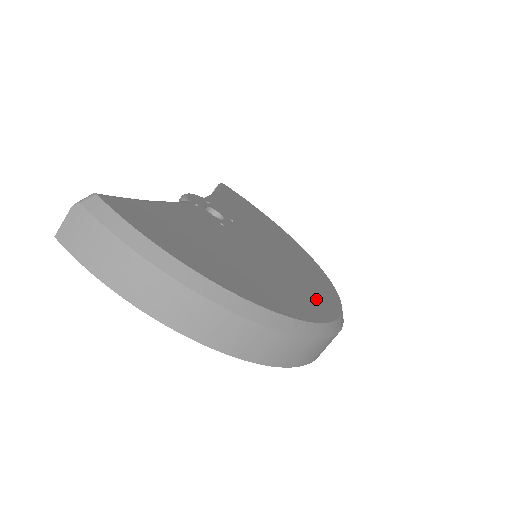
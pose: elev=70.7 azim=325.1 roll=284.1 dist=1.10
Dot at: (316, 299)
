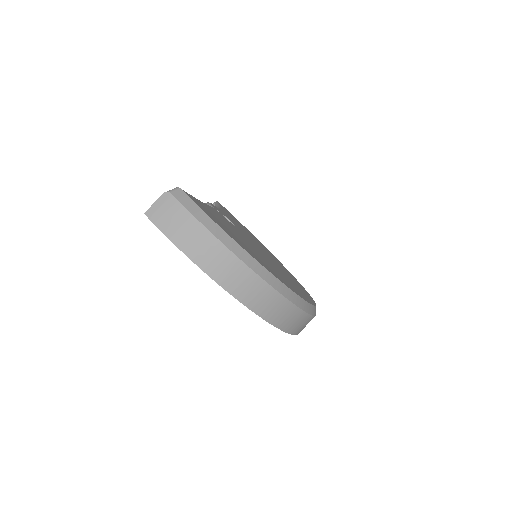
Dot at: (301, 291)
